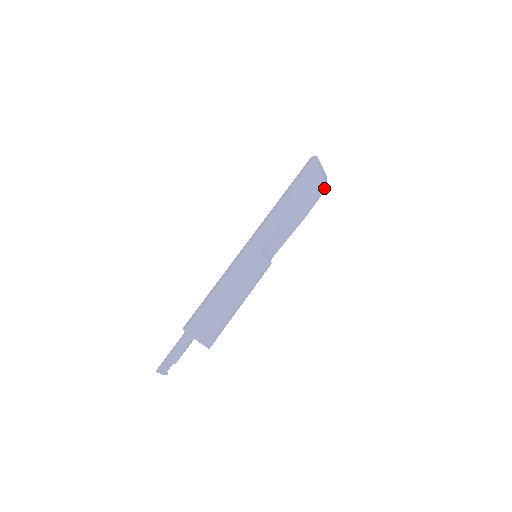
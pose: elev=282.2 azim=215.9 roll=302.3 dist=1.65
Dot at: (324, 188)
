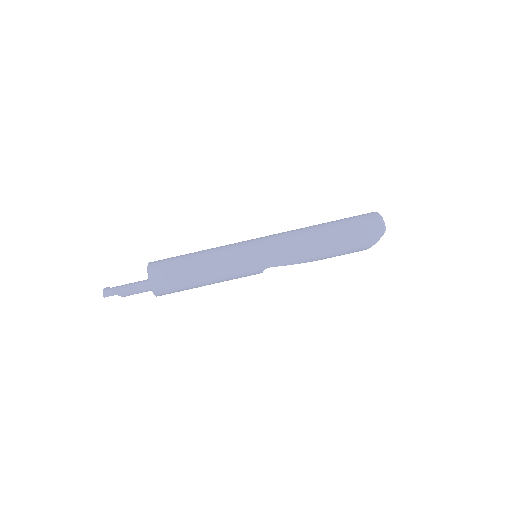
Dot at: occluded
